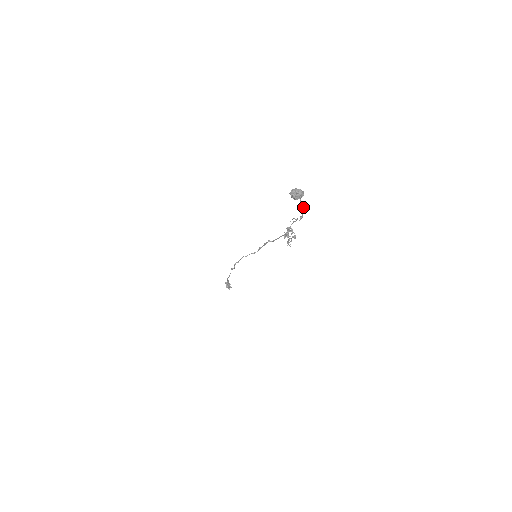
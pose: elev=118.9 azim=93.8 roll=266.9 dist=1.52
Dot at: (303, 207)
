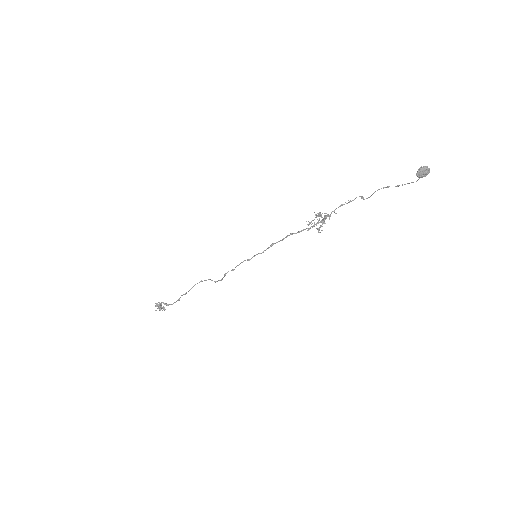
Dot at: (402, 185)
